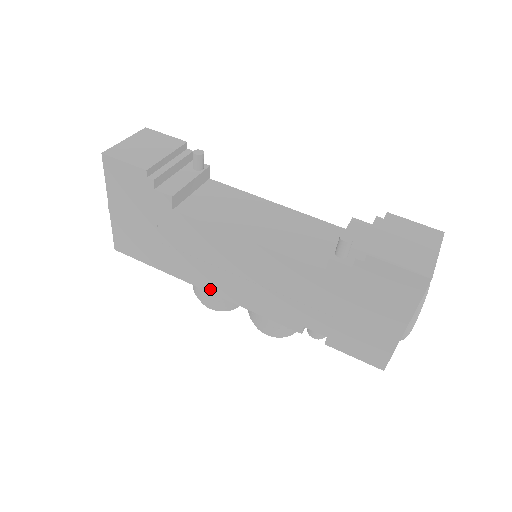
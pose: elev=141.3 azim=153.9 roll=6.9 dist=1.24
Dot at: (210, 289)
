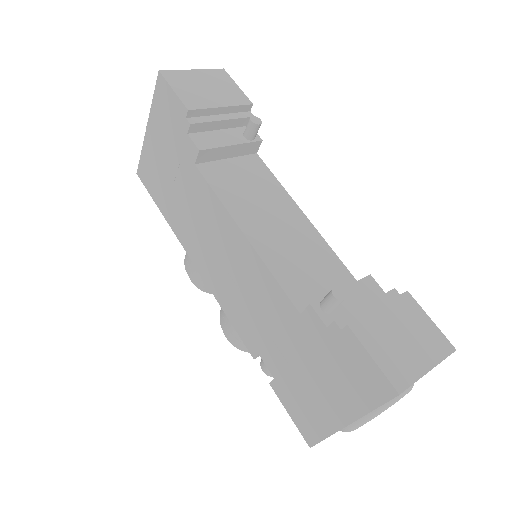
Dot at: (196, 262)
